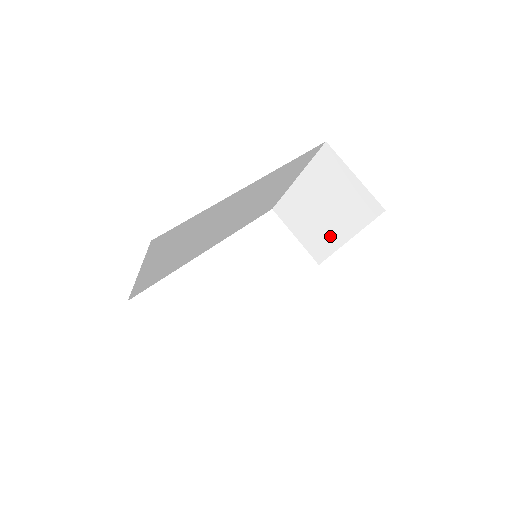
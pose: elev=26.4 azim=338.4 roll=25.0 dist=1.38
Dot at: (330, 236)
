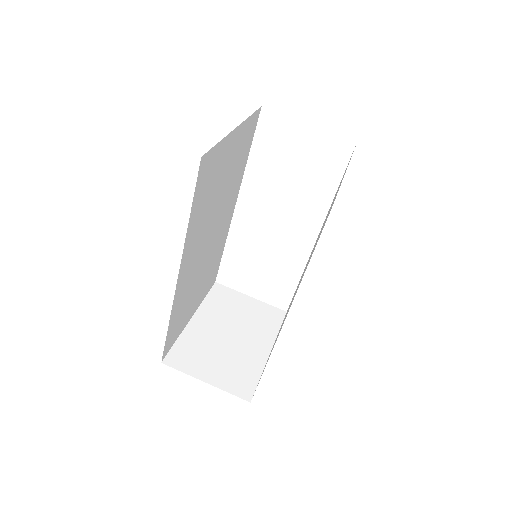
Dot at: occluded
